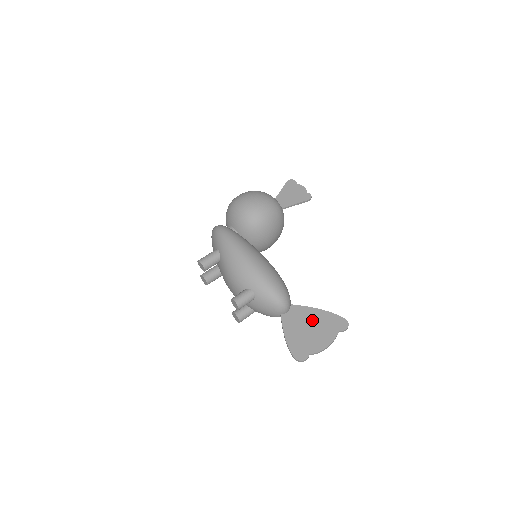
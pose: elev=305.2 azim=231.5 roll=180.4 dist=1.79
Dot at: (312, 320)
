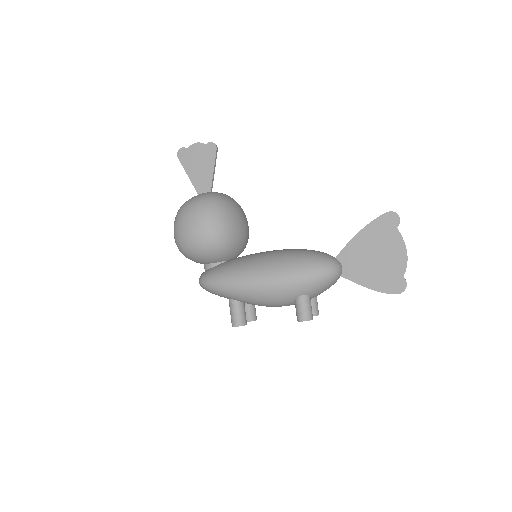
Dot at: (367, 248)
